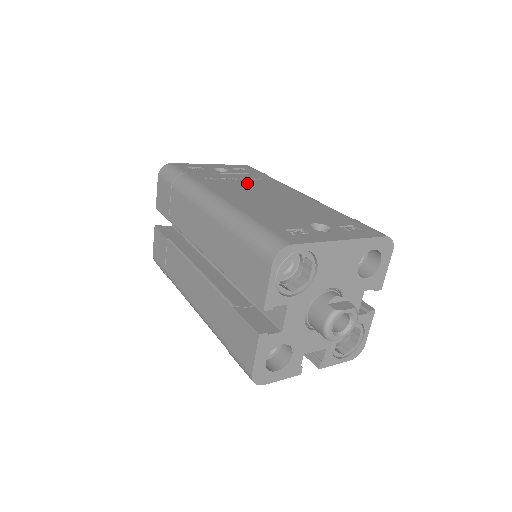
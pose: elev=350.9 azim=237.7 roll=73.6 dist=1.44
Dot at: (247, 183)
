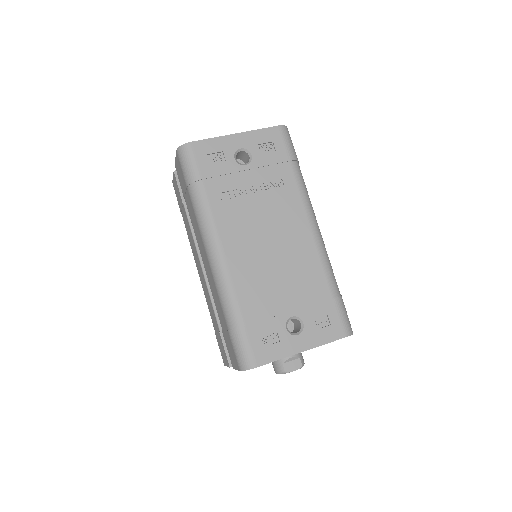
Dot at: (261, 203)
